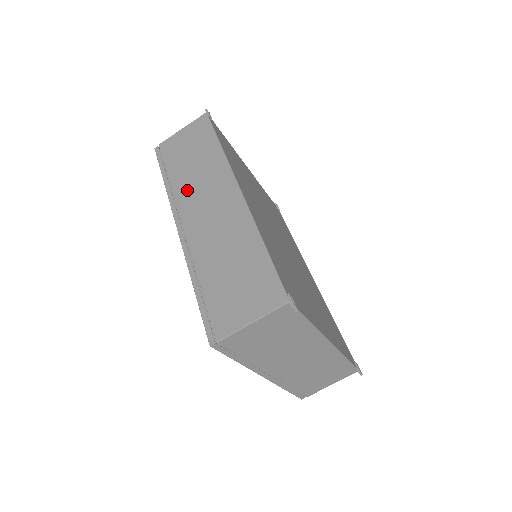
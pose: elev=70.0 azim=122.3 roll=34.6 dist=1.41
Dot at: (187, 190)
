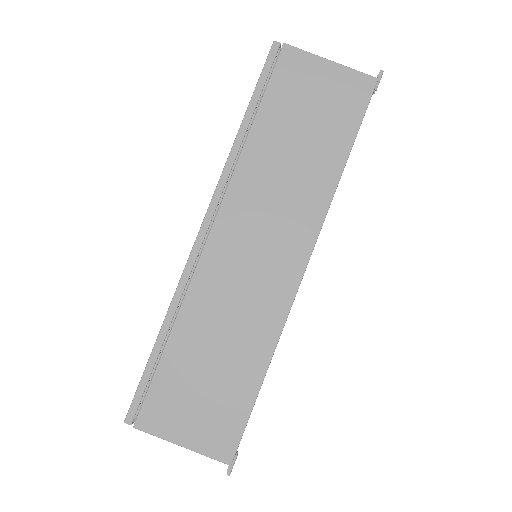
Dot at: (254, 185)
